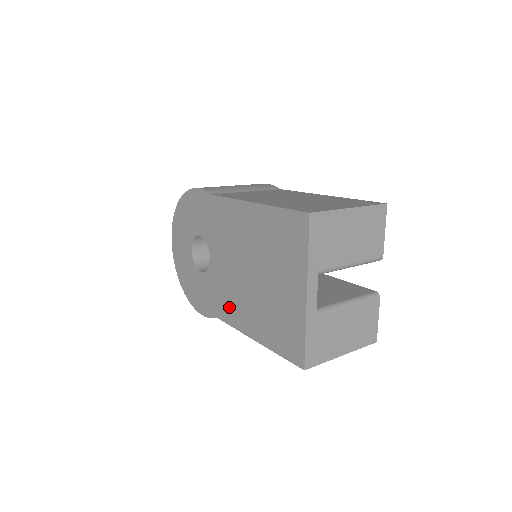
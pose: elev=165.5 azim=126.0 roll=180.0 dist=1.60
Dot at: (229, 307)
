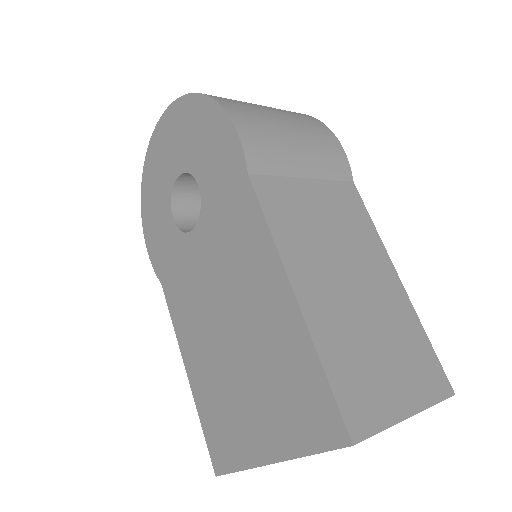
Dot at: (181, 305)
